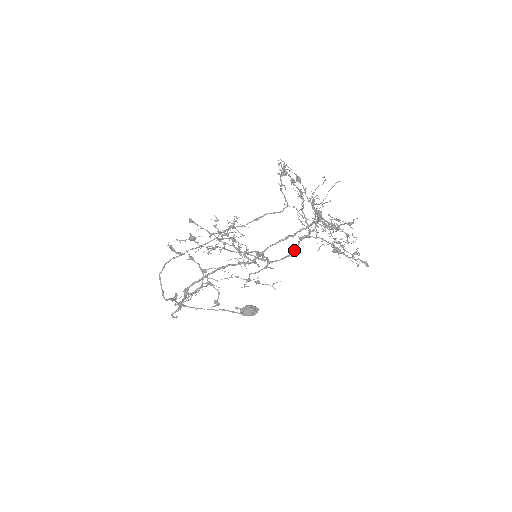
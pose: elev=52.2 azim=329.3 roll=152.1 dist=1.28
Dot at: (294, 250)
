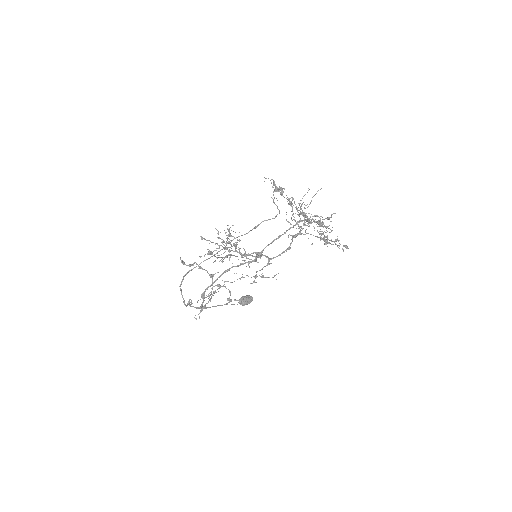
Dot at: (289, 247)
